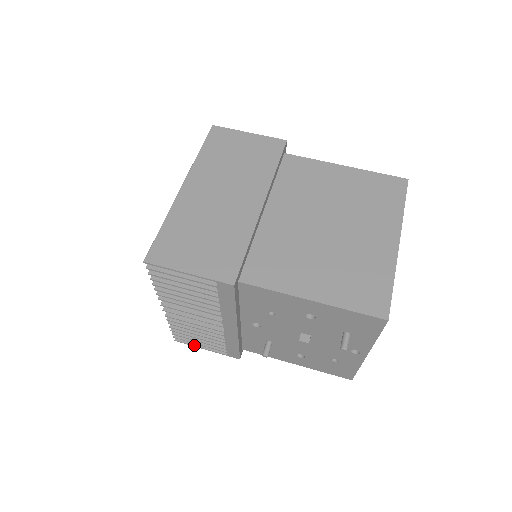
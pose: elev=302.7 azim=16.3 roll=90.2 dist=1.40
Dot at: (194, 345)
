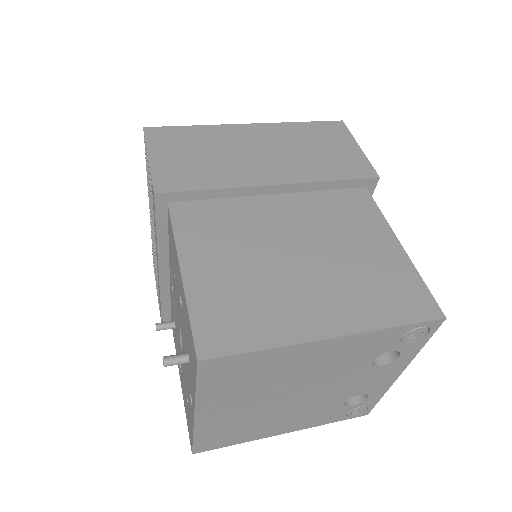
Dot at: occluded
